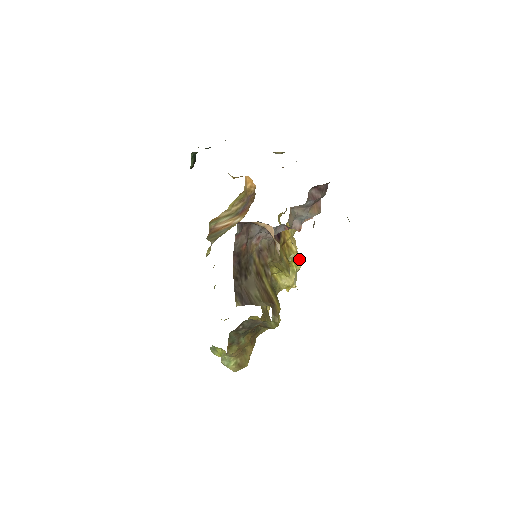
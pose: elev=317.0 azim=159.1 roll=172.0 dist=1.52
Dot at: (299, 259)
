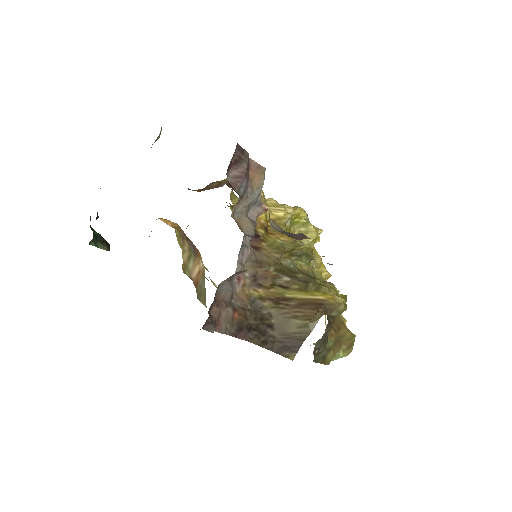
Dot at: (296, 210)
